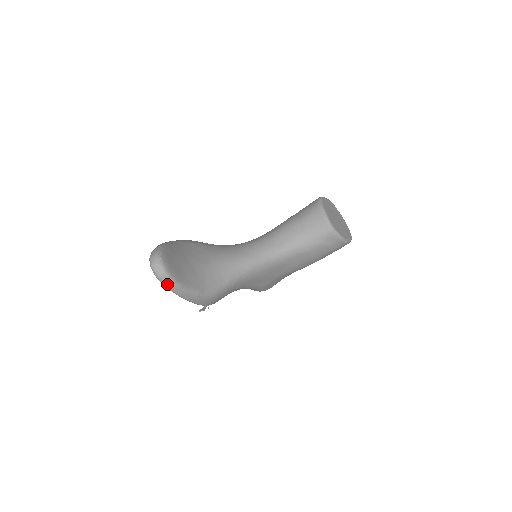
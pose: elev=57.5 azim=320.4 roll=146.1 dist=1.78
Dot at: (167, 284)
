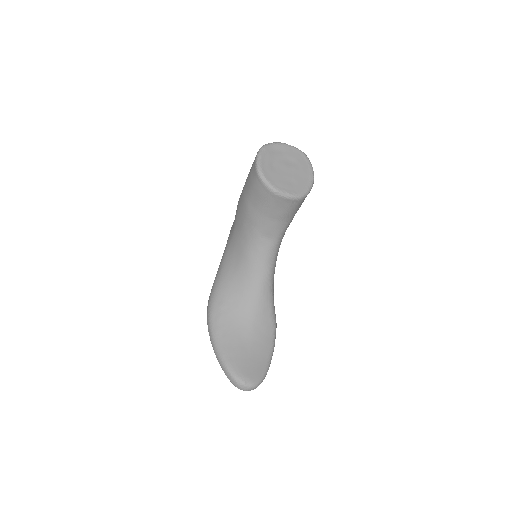
Dot at: occluded
